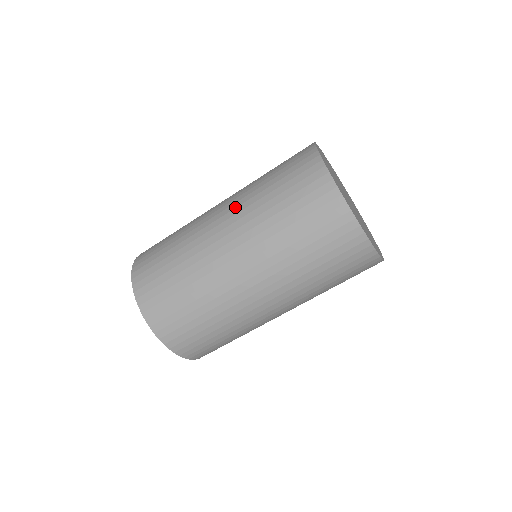
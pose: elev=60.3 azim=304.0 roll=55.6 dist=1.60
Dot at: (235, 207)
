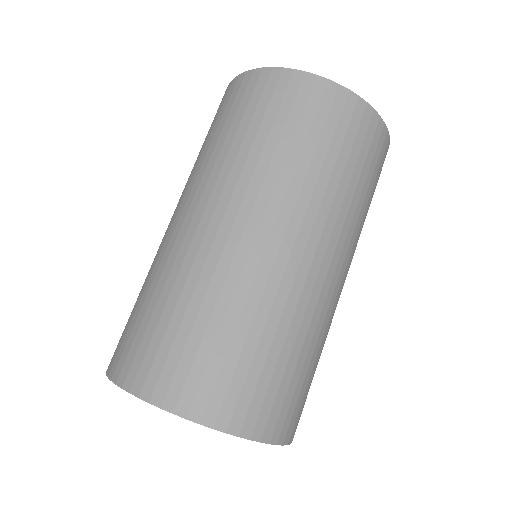
Dot at: occluded
